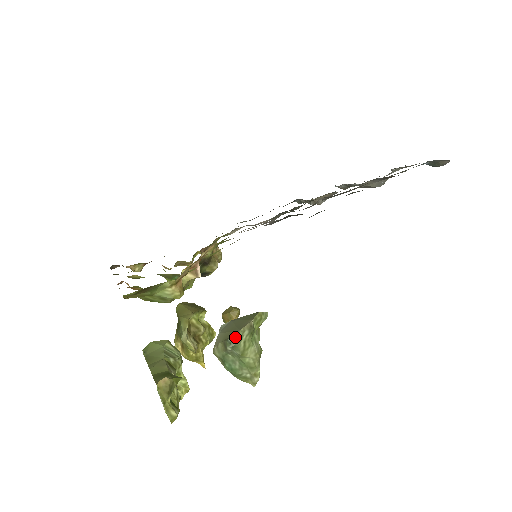
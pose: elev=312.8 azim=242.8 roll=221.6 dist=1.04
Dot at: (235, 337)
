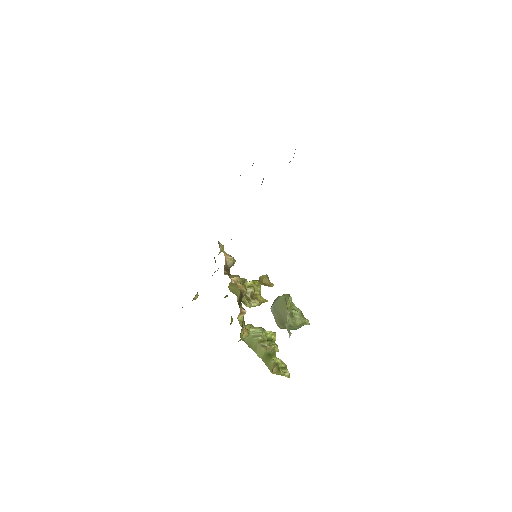
Dot at: (288, 330)
